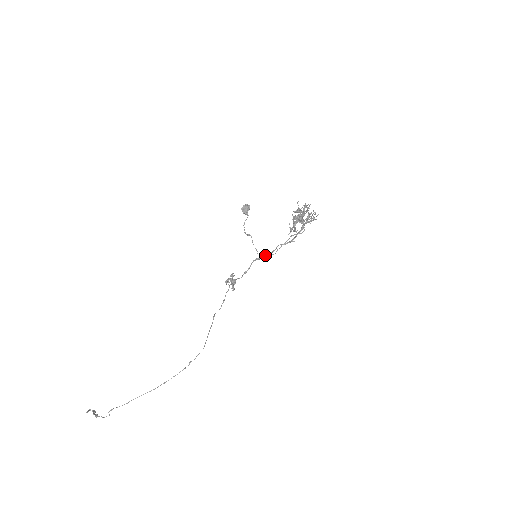
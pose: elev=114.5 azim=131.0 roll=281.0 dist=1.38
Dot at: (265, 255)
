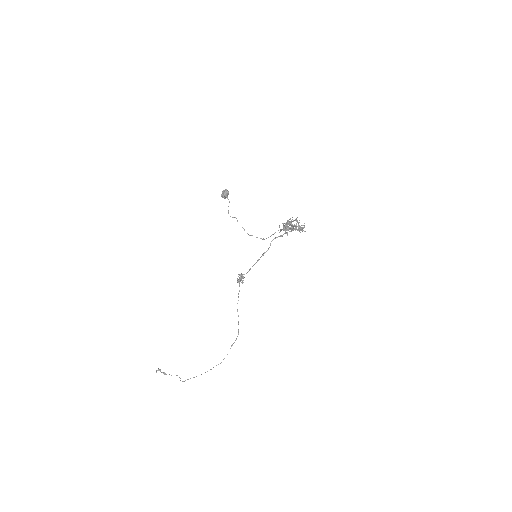
Dot at: (263, 254)
